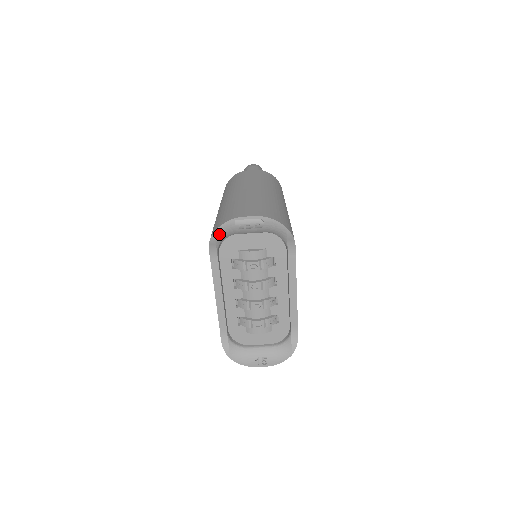
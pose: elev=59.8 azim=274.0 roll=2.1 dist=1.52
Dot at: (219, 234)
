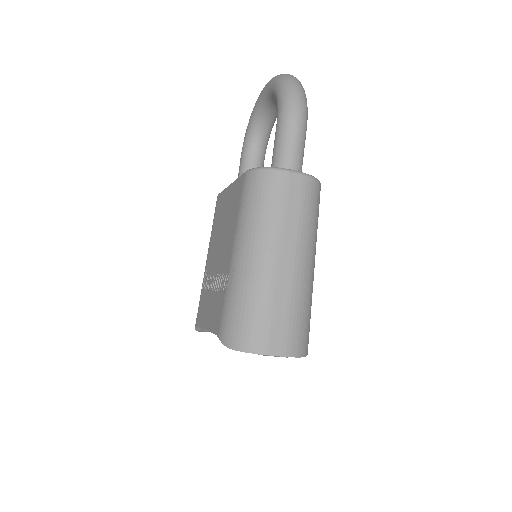
Dot at: (237, 348)
